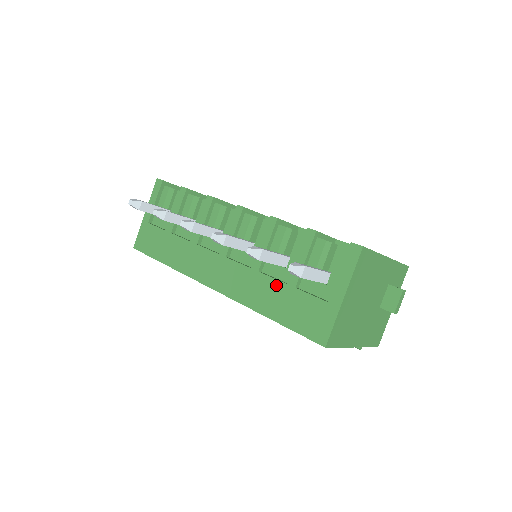
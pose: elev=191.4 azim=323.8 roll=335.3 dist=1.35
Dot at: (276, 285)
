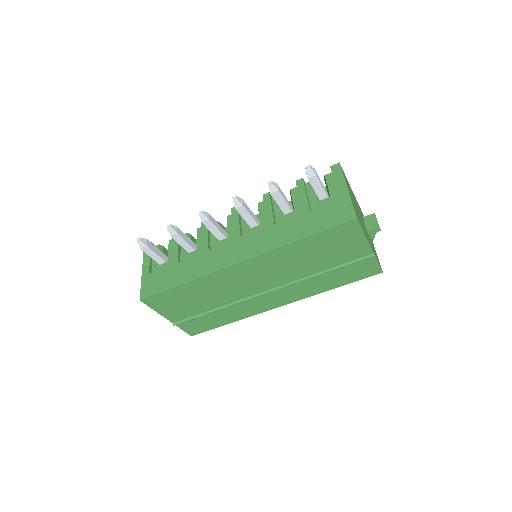
Dot at: (294, 219)
